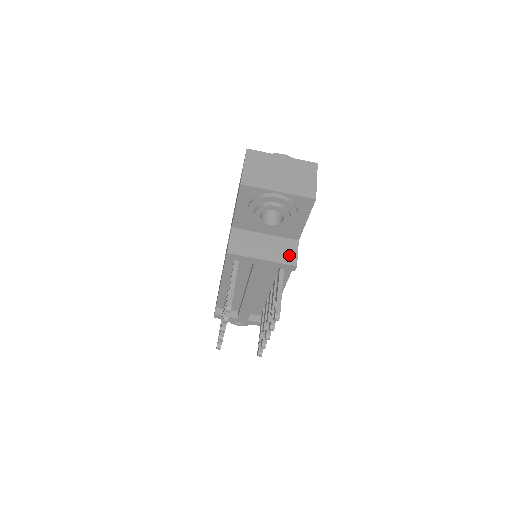
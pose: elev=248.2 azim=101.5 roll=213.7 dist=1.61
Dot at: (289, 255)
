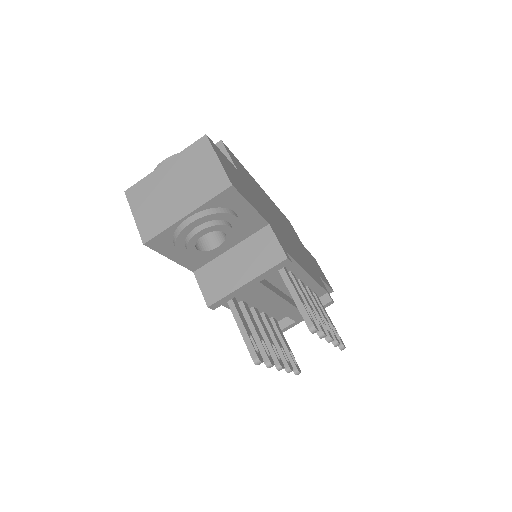
Dot at: (270, 252)
